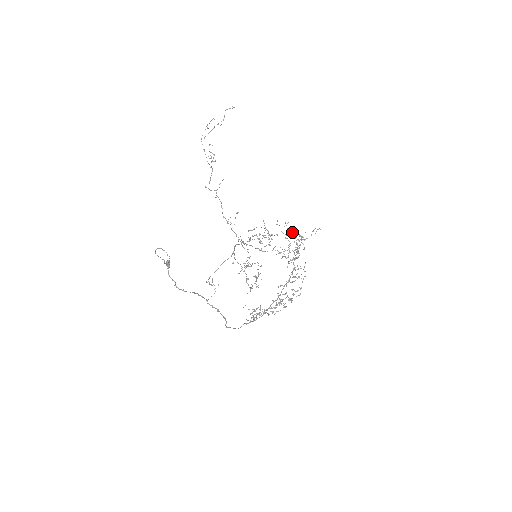
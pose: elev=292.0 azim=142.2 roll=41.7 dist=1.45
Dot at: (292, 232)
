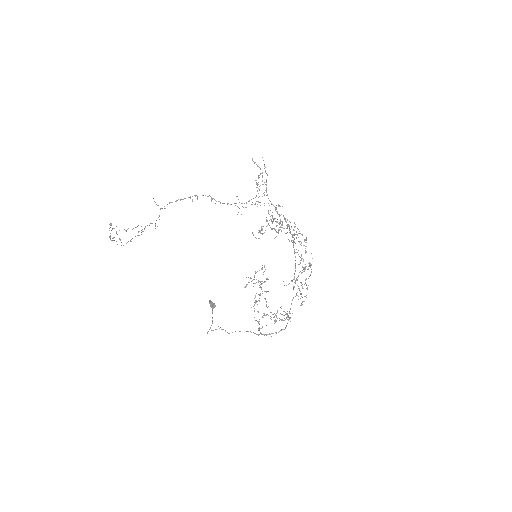
Dot at: (264, 232)
